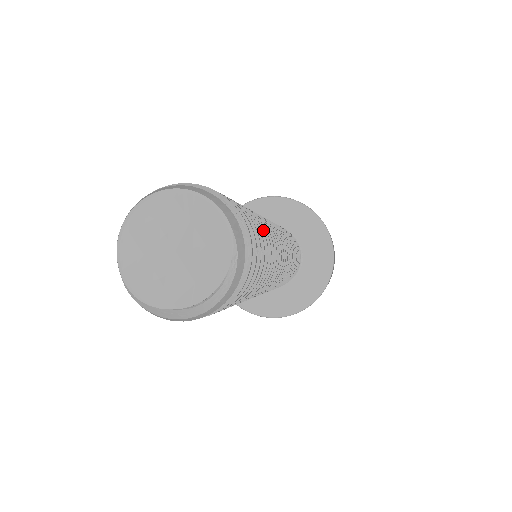
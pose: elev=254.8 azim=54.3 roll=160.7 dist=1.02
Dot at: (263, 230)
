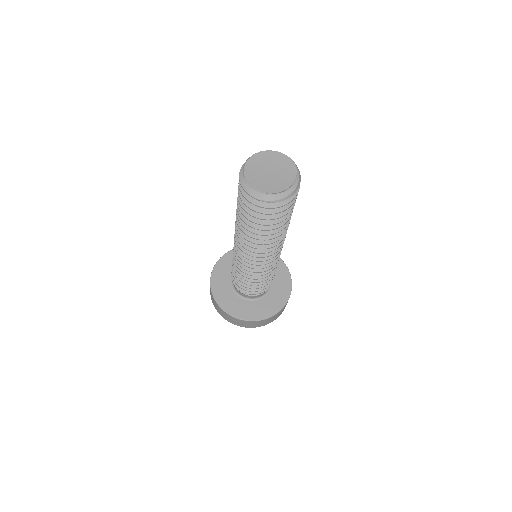
Dot at: occluded
